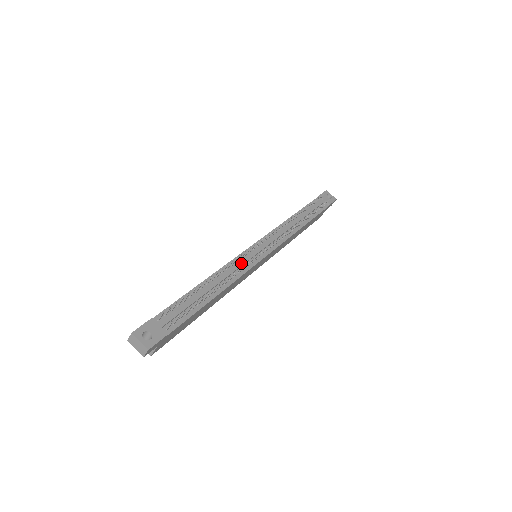
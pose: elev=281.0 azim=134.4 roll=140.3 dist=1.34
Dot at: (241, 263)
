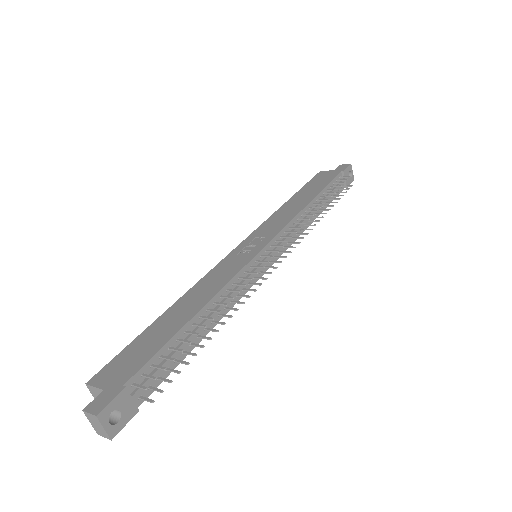
Dot at: (244, 283)
